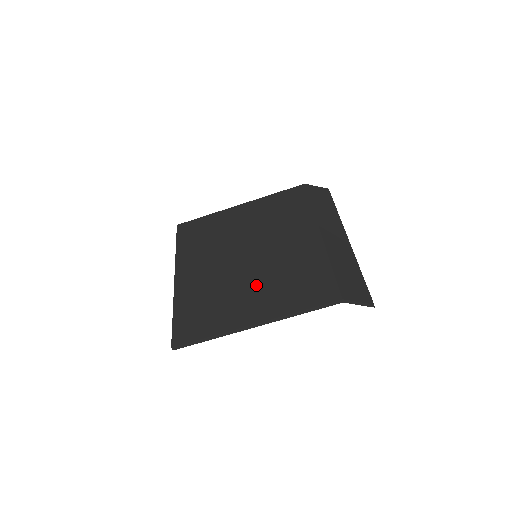
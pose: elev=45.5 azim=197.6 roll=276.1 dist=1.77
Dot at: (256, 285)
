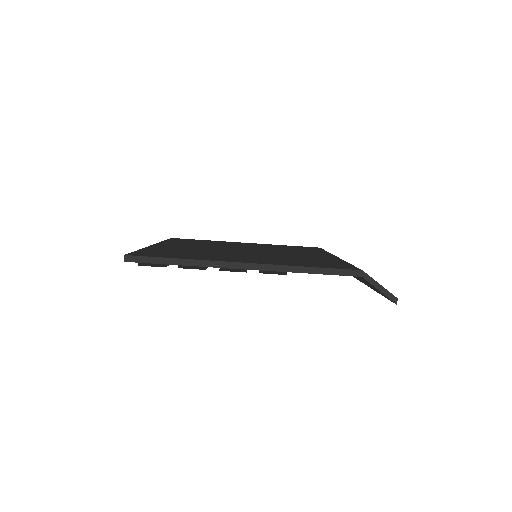
Dot at: (253, 256)
